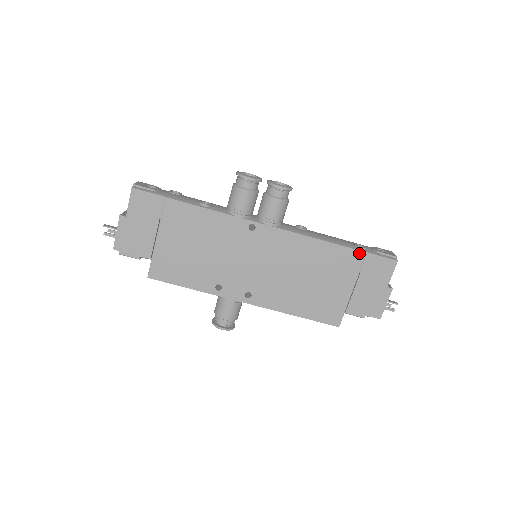
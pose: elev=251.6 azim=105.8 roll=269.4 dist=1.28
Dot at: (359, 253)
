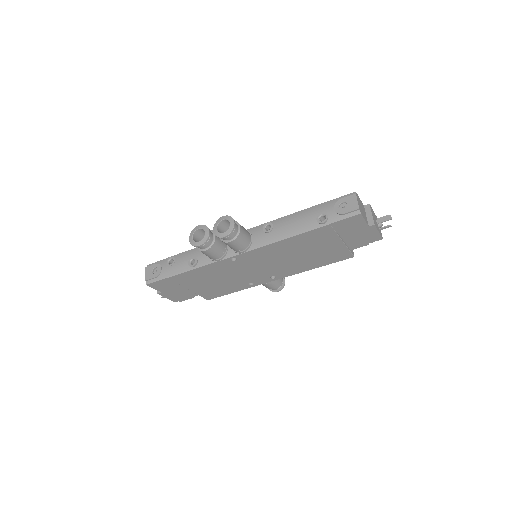
Dot at: (324, 228)
